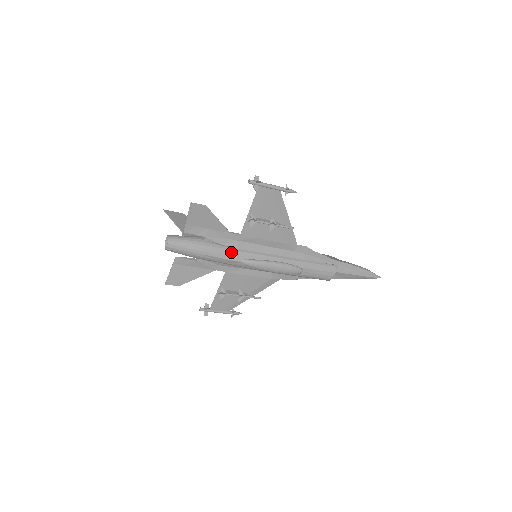
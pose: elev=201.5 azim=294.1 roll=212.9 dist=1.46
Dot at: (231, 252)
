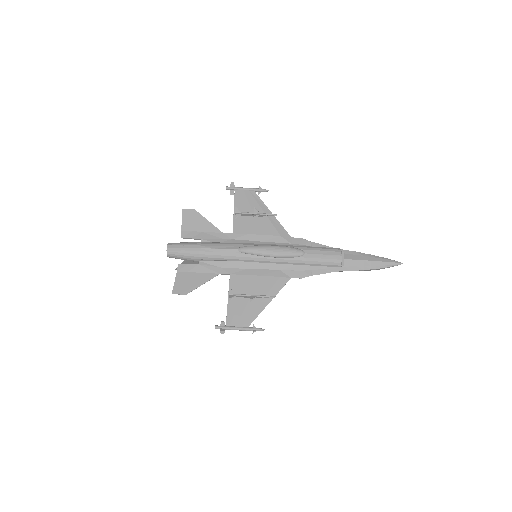
Dot at: (226, 244)
